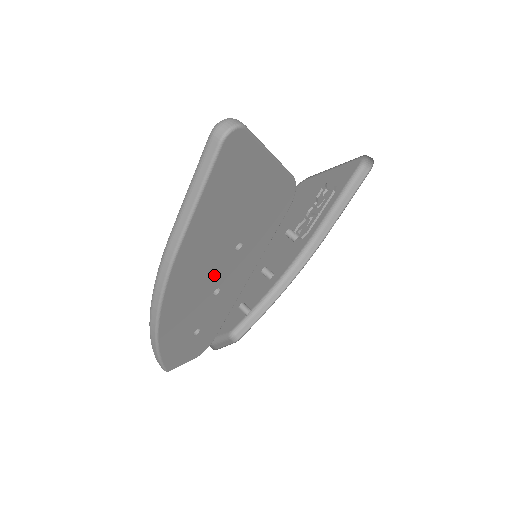
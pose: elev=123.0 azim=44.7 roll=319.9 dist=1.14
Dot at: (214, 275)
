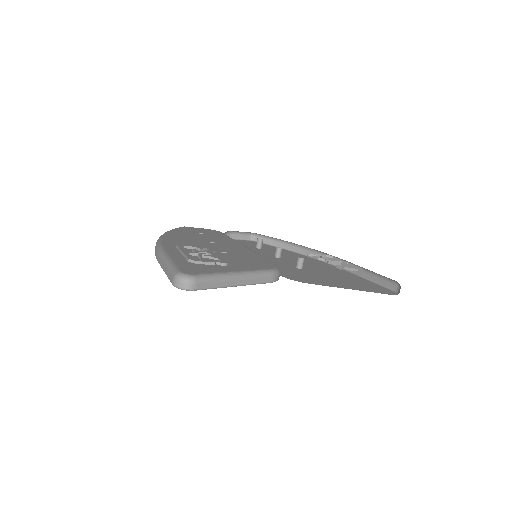
Dot at: occluded
